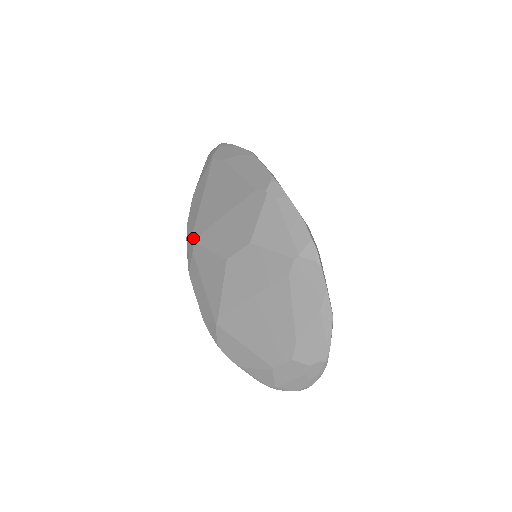
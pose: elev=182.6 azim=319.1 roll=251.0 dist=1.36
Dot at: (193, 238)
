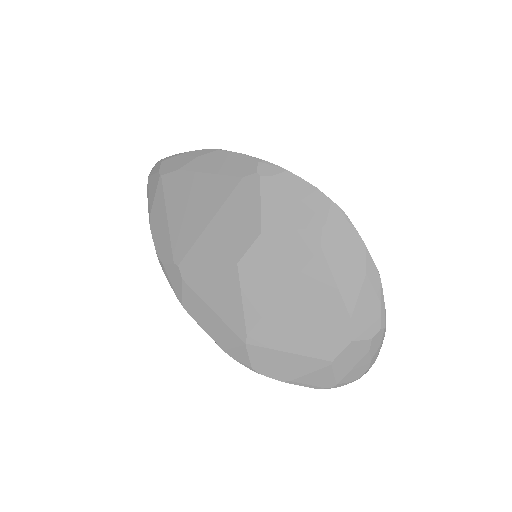
Dot at: (177, 263)
